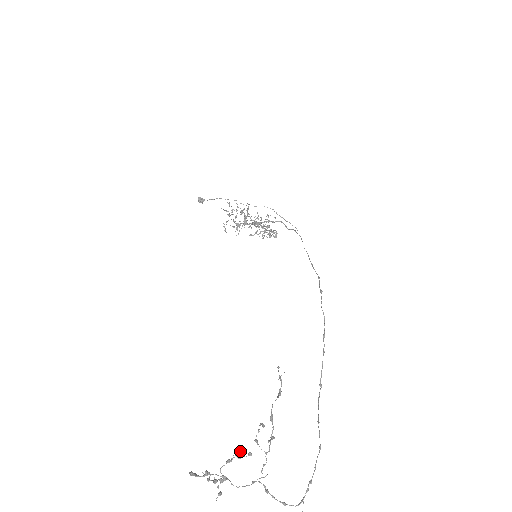
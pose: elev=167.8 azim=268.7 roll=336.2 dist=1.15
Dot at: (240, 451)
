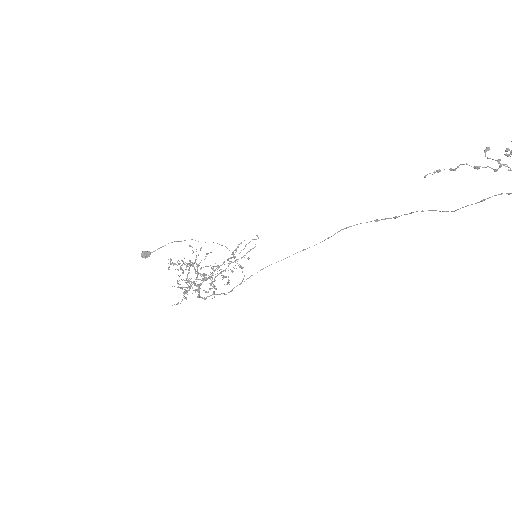
Dot at: (506, 153)
